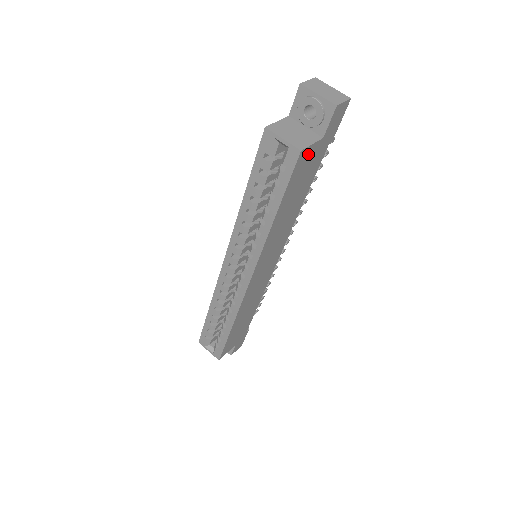
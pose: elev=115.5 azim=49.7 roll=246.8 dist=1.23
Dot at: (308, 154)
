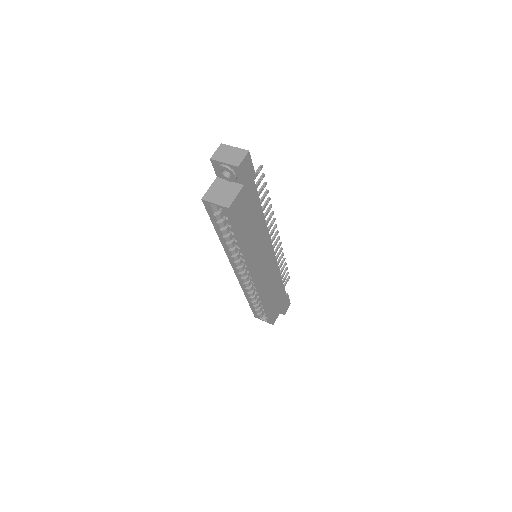
Dot at: (238, 202)
